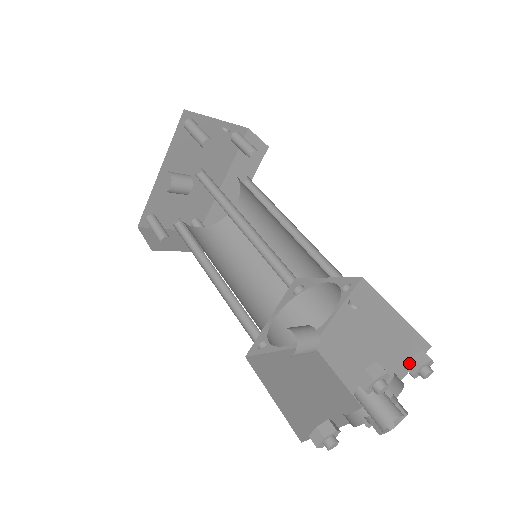
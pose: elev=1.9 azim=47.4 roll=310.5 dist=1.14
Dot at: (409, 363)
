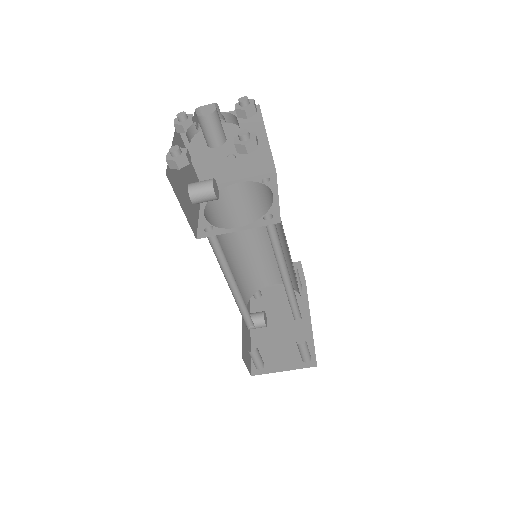
Dot at: (237, 114)
